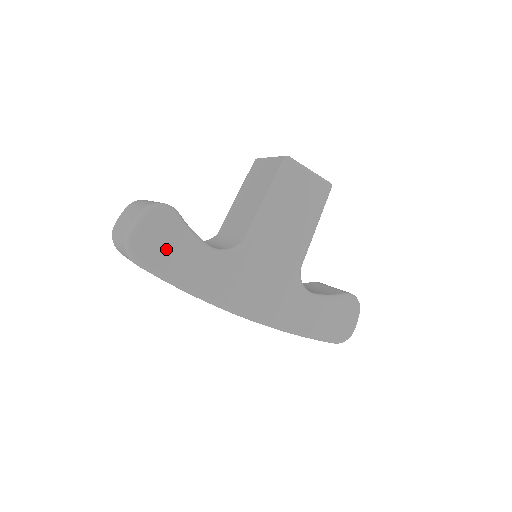
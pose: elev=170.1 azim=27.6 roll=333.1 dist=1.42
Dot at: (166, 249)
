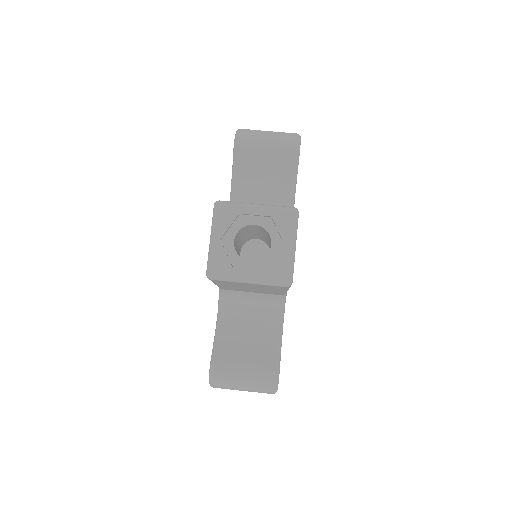
Dot at: occluded
